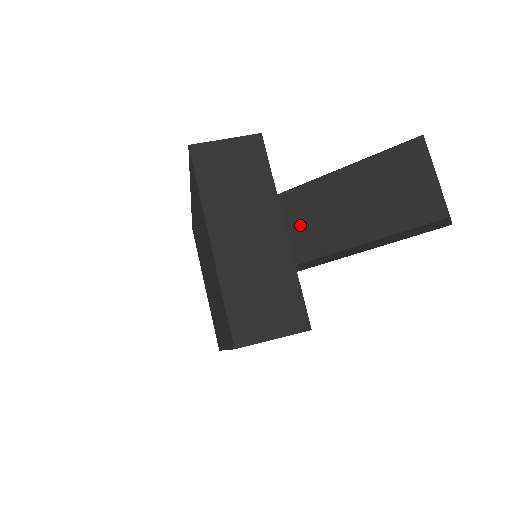
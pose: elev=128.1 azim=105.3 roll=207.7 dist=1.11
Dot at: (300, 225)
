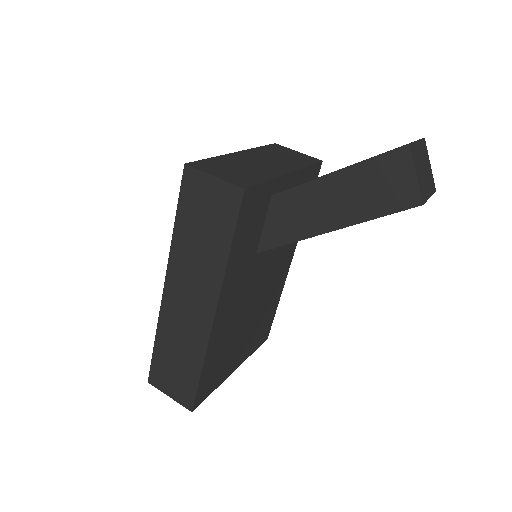
Dot at: occluded
